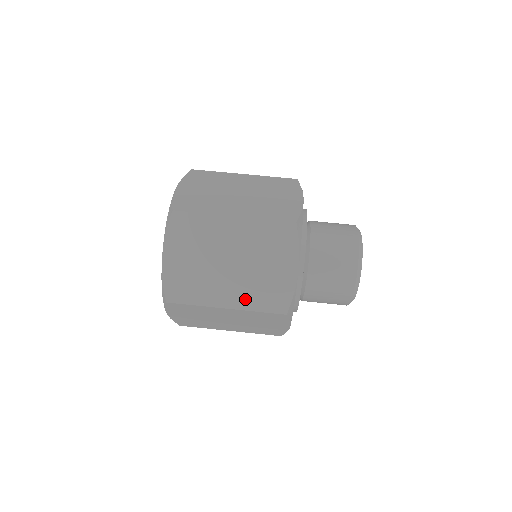
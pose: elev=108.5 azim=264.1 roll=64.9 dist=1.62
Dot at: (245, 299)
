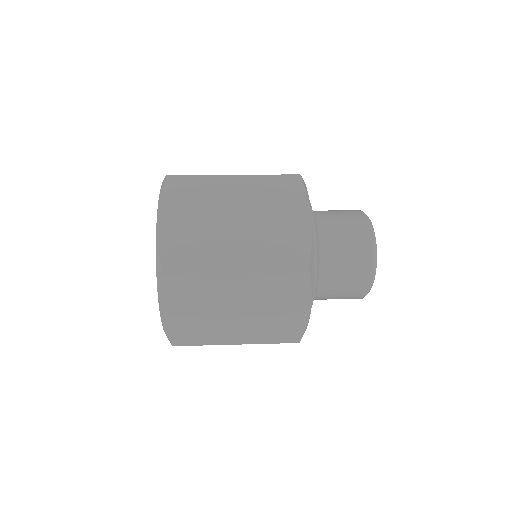
Dot at: occluded
